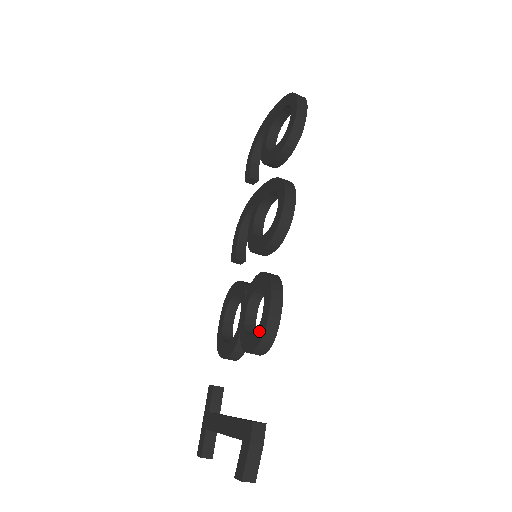
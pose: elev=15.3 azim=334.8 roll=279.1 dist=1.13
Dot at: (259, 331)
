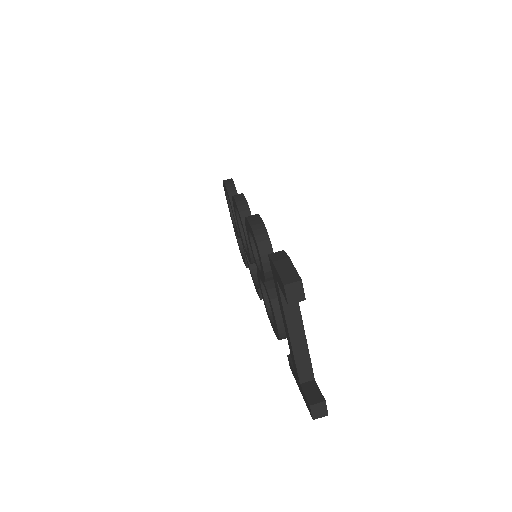
Dot at: (254, 240)
